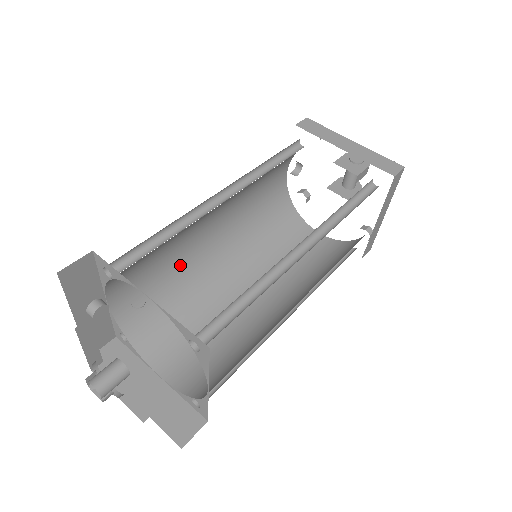
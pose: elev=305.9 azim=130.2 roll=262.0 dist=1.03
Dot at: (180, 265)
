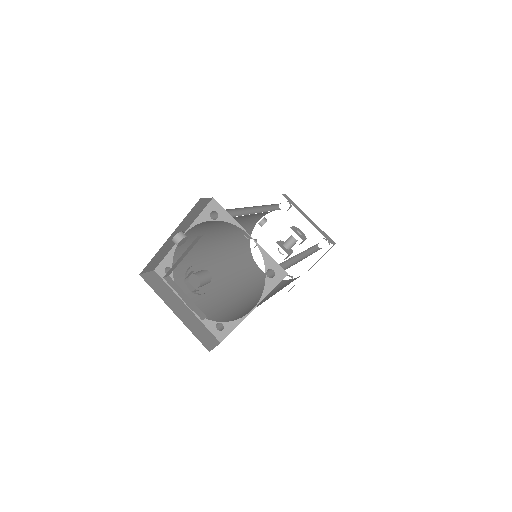
Dot at: (206, 242)
